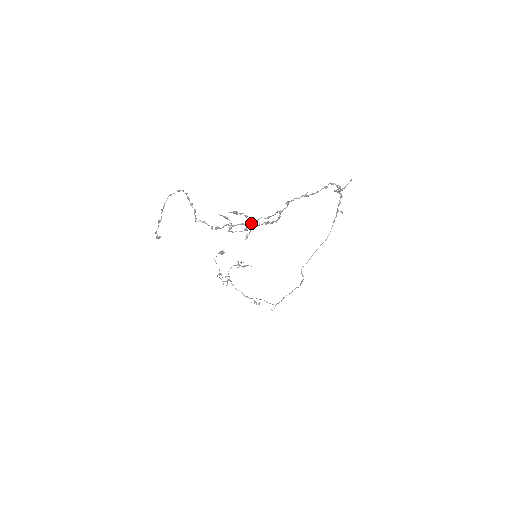
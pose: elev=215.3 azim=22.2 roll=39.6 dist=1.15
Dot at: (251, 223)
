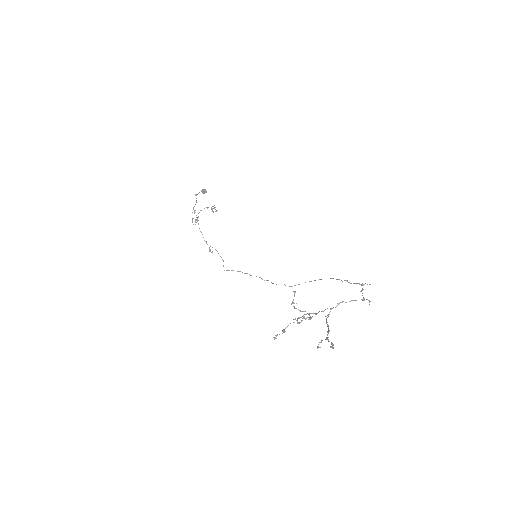
Dot at: (327, 339)
